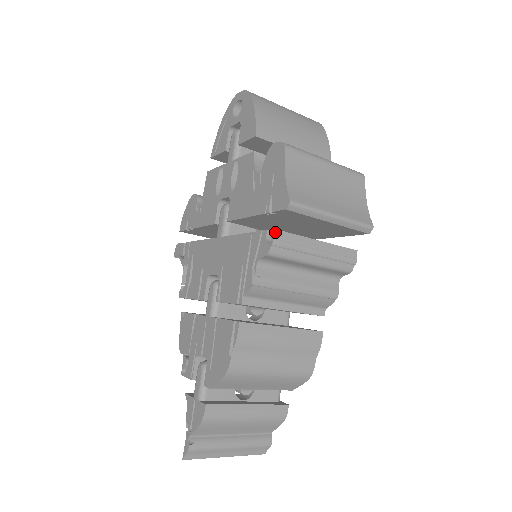
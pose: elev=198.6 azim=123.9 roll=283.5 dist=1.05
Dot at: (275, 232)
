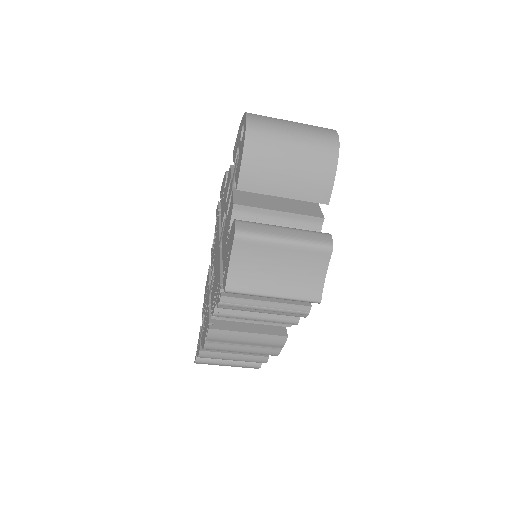
Dot at: (222, 298)
